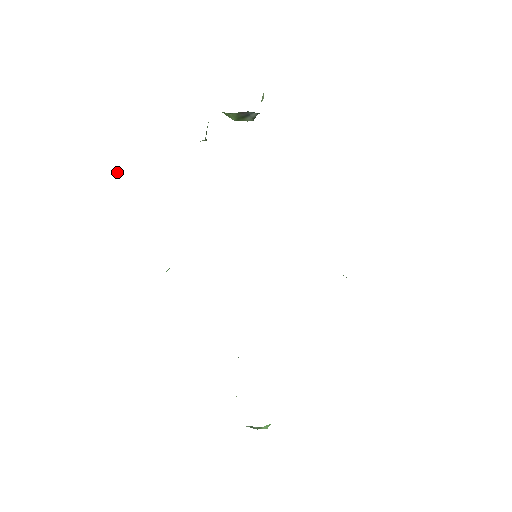
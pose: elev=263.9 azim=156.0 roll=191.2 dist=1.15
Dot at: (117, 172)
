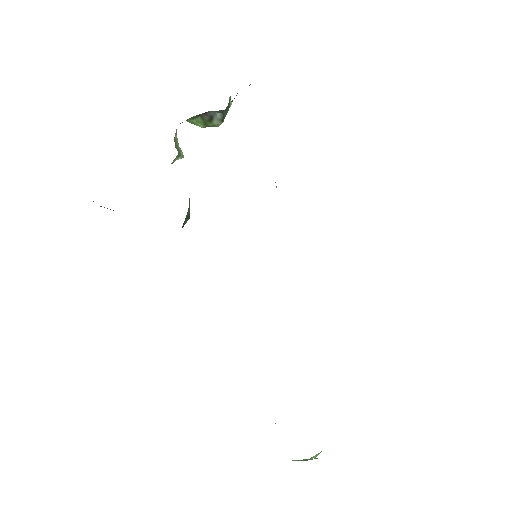
Dot at: occluded
